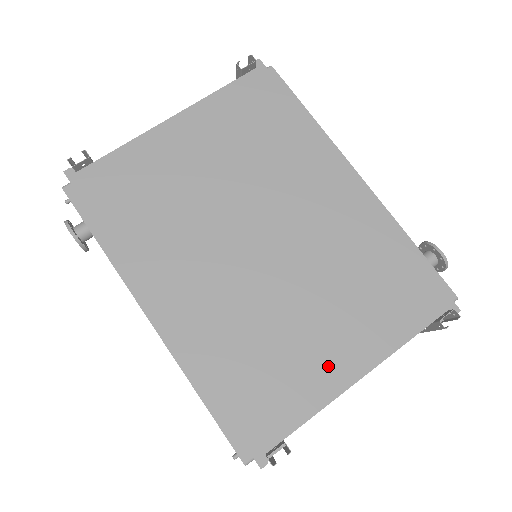
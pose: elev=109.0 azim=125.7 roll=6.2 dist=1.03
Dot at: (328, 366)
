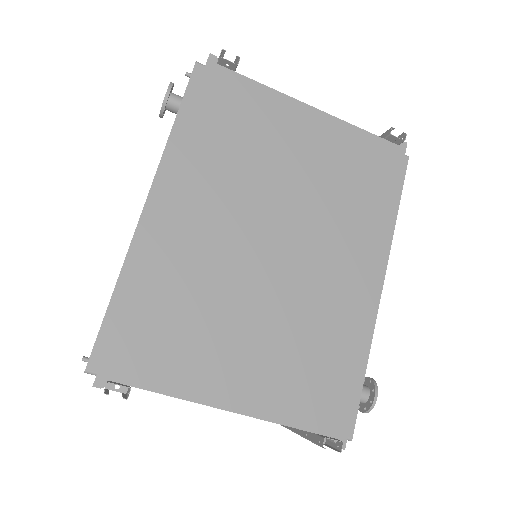
Dot at: (219, 376)
